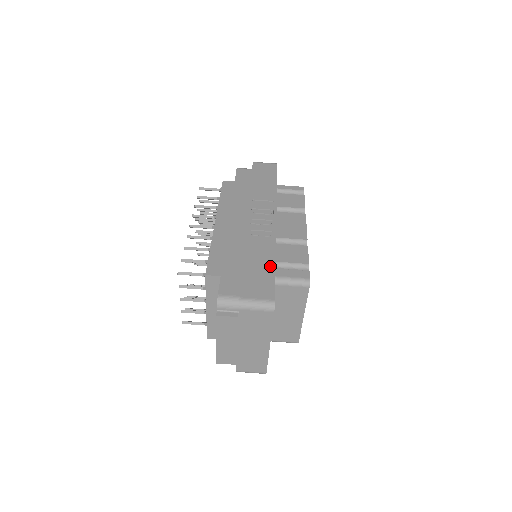
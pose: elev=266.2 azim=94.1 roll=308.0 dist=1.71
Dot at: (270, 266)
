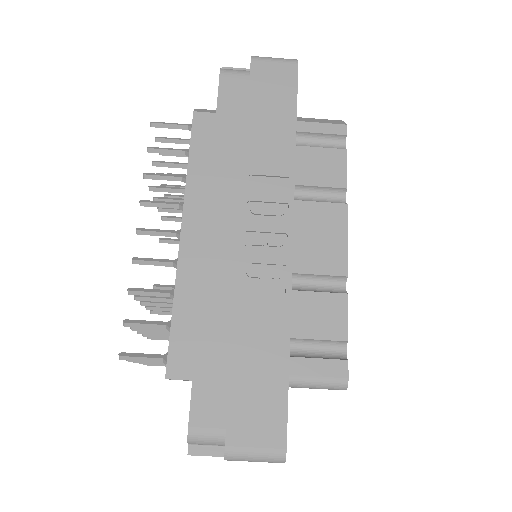
Dot at: (279, 362)
